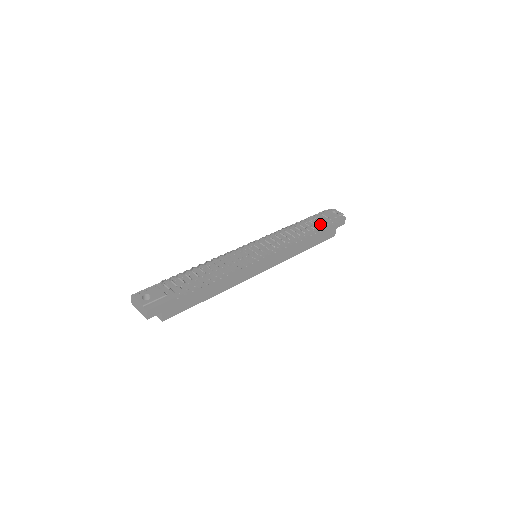
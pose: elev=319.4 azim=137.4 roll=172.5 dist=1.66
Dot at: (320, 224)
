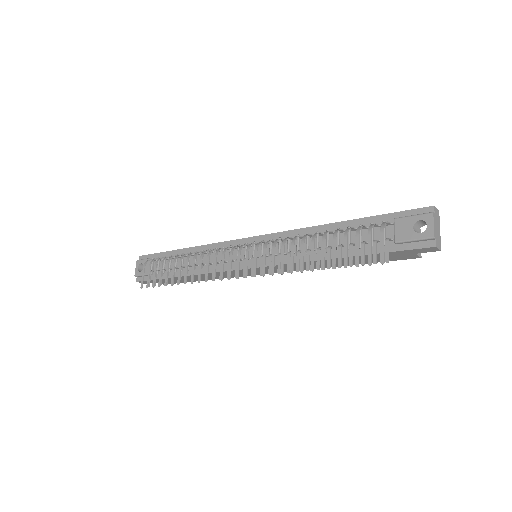
Dot at: (332, 261)
